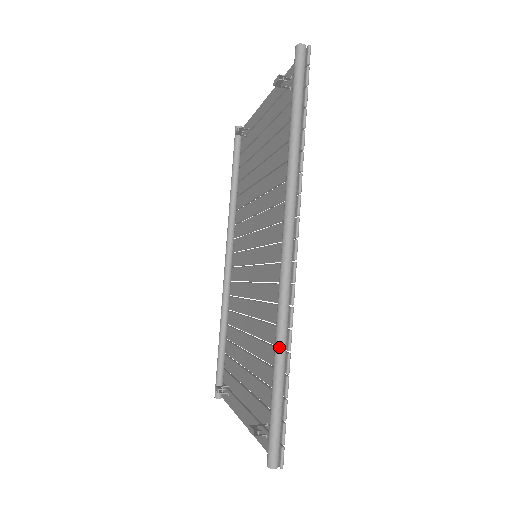
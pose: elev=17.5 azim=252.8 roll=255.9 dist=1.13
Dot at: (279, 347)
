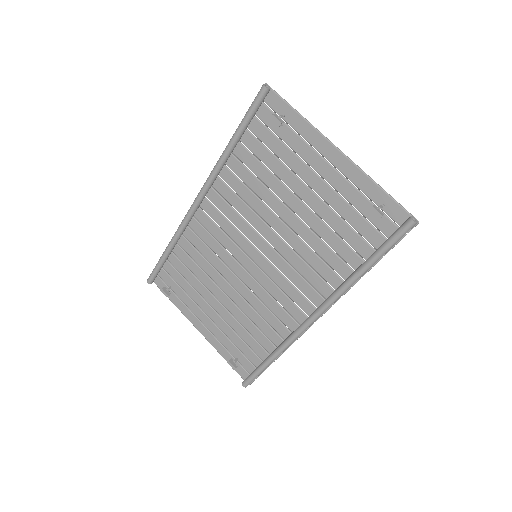
Dot at: occluded
